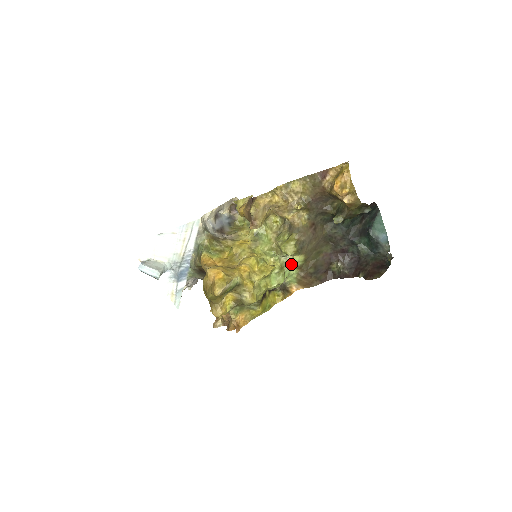
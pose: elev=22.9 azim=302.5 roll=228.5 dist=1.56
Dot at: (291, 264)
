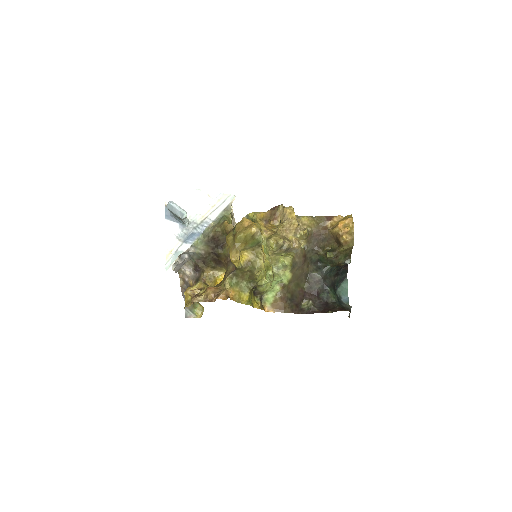
Dot at: (280, 277)
